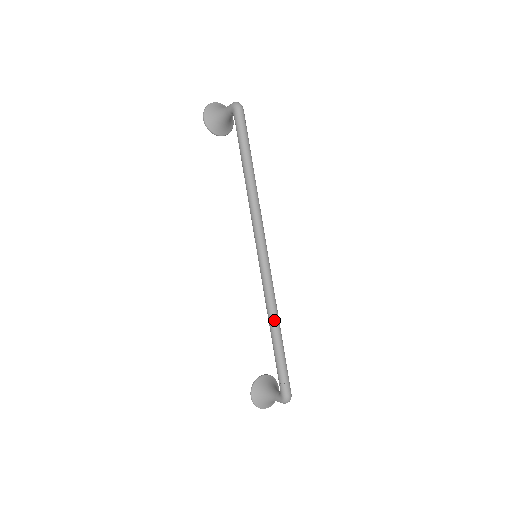
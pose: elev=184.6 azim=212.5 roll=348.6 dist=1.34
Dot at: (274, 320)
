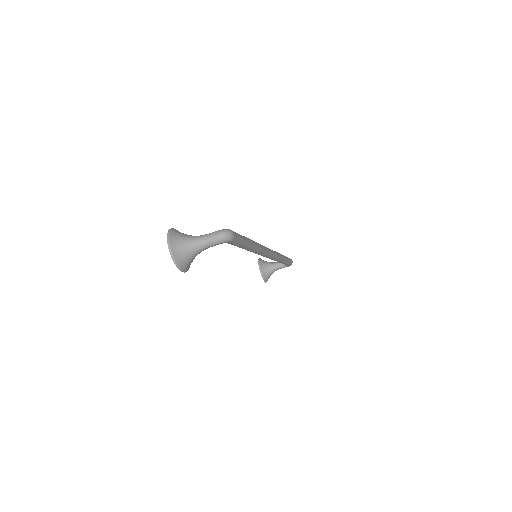
Dot at: (256, 242)
